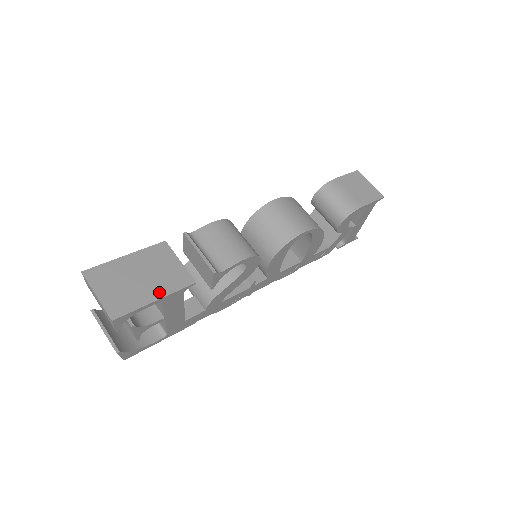
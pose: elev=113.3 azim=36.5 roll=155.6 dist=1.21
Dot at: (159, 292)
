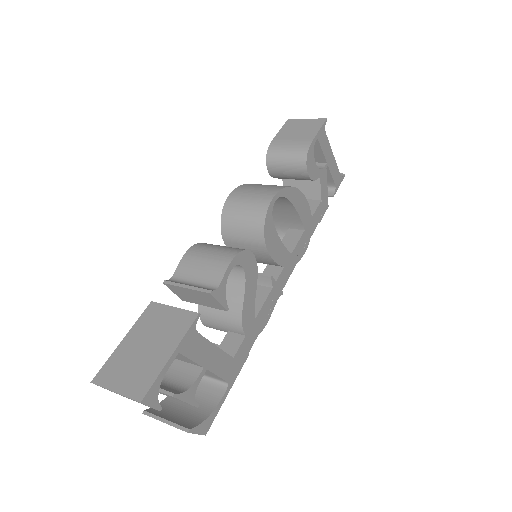
Dot at: (170, 346)
